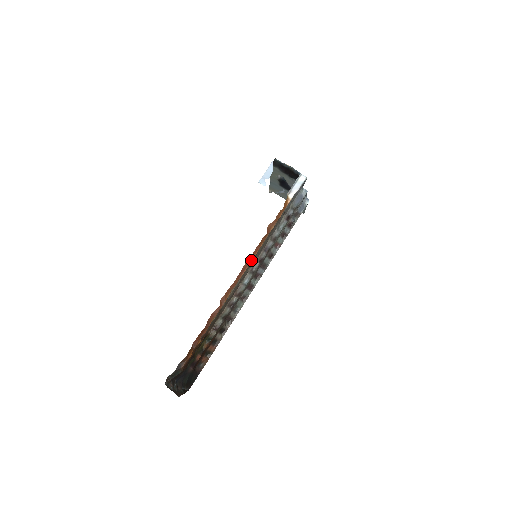
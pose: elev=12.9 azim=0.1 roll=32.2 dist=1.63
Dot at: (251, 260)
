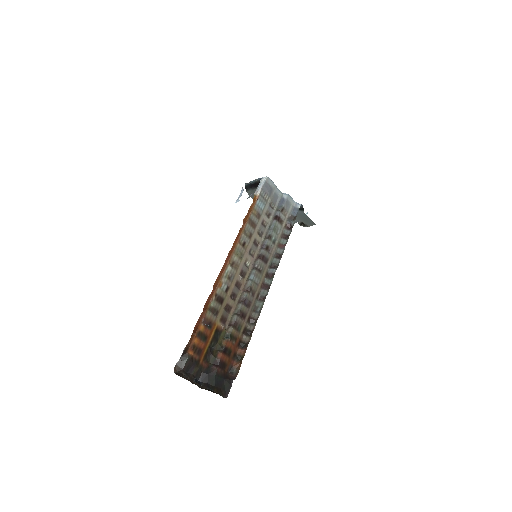
Dot at: (234, 247)
